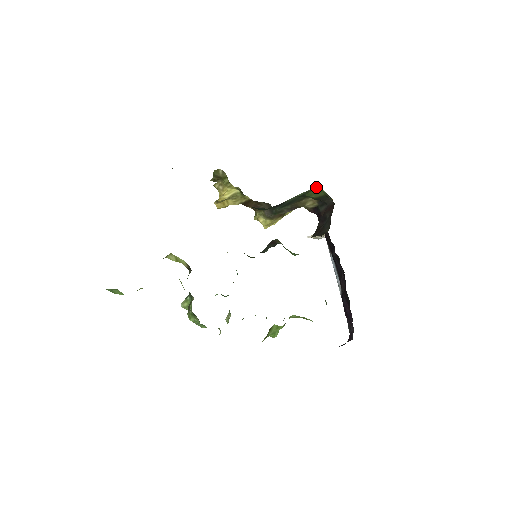
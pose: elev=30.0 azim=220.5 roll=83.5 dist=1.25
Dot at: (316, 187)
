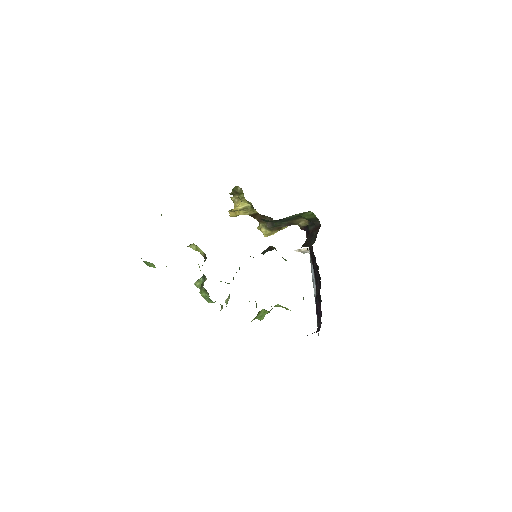
Dot at: (309, 211)
